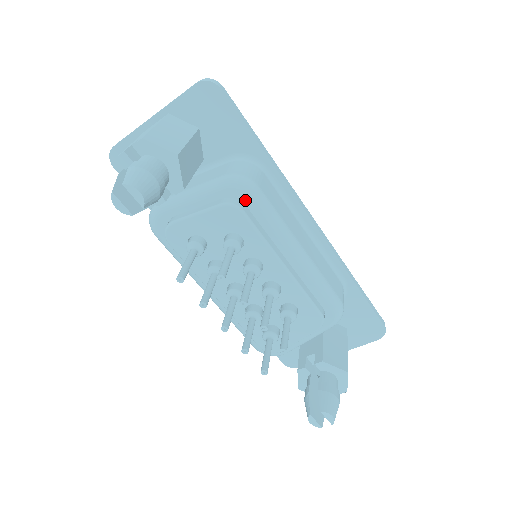
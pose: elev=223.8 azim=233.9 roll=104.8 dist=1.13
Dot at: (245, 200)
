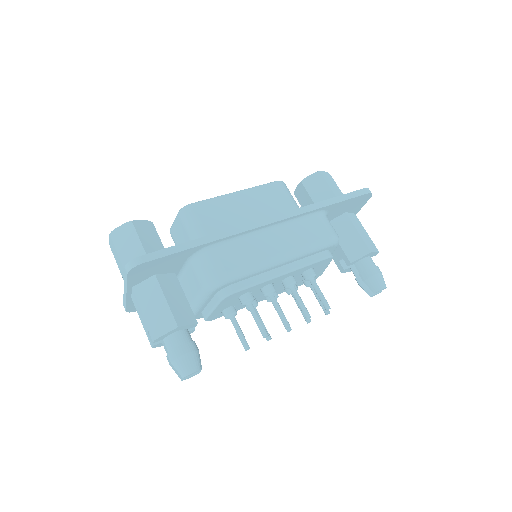
Dot at: (228, 285)
